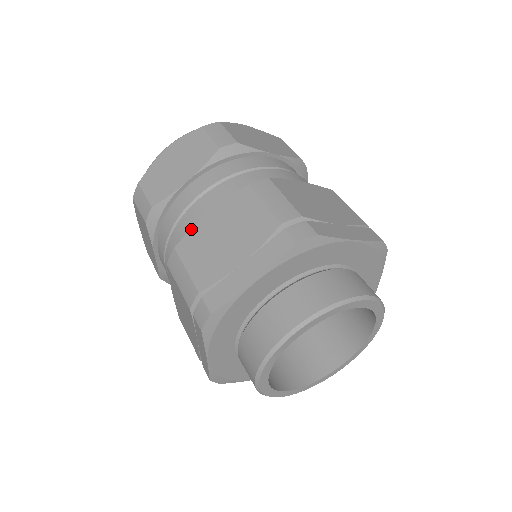
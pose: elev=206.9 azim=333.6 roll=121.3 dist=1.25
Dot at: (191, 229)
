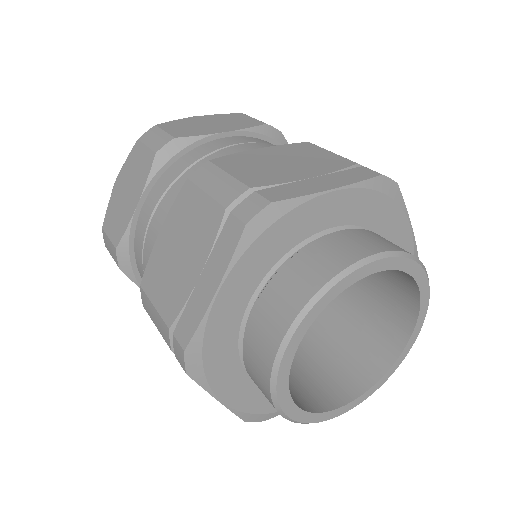
Dot at: (234, 153)
